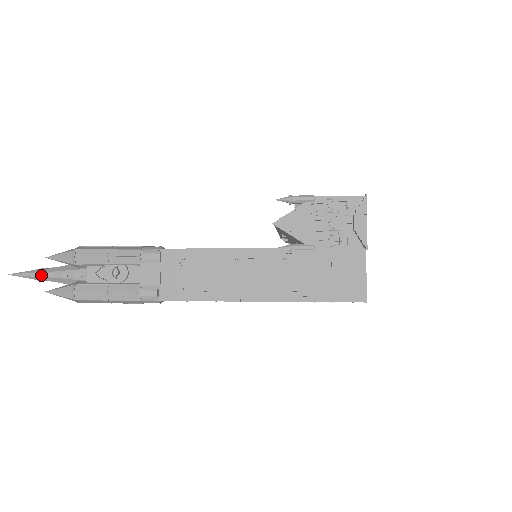
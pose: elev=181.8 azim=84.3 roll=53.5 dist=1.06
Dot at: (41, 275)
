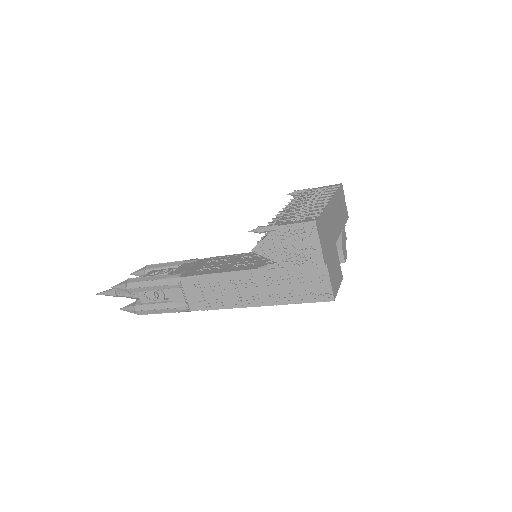
Dot at: (114, 294)
